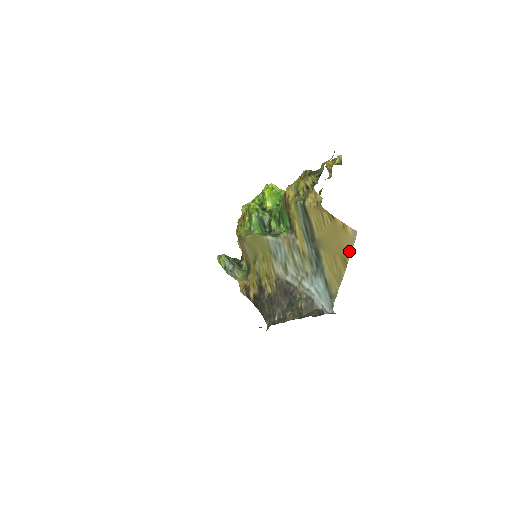
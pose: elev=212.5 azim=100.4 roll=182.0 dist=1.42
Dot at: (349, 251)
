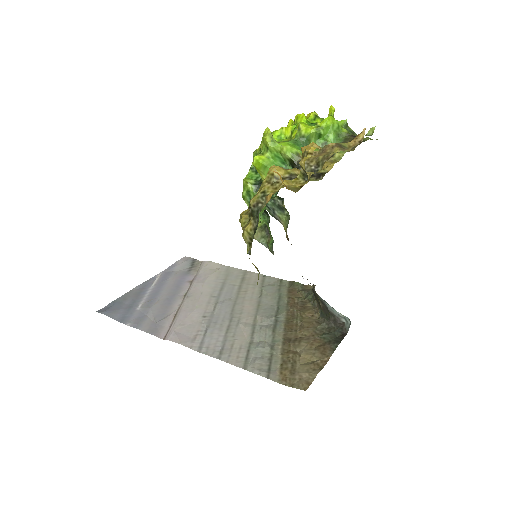
Dot at: occluded
